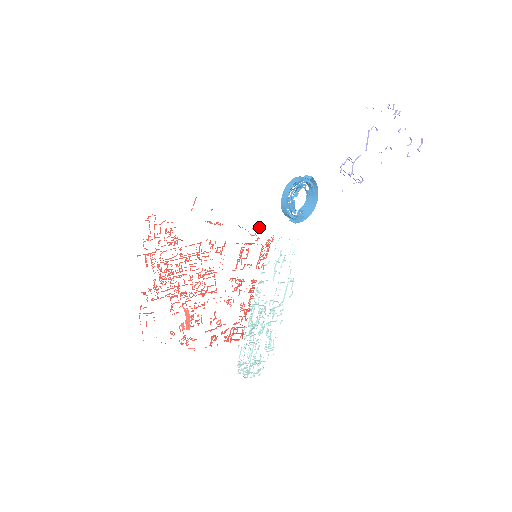
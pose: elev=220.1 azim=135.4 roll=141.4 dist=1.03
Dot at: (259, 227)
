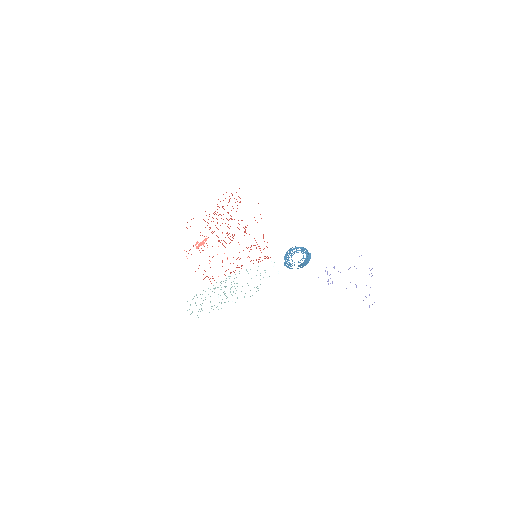
Dot at: occluded
